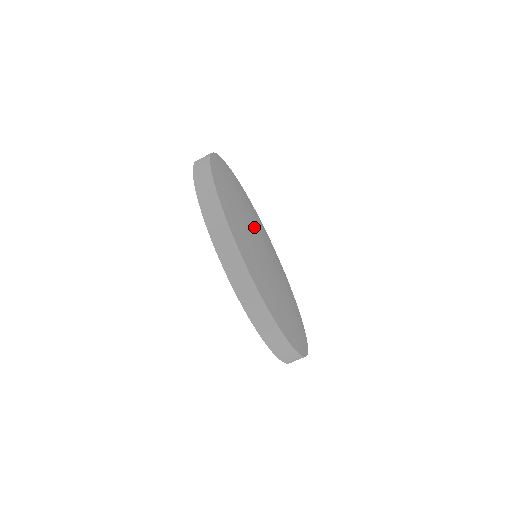
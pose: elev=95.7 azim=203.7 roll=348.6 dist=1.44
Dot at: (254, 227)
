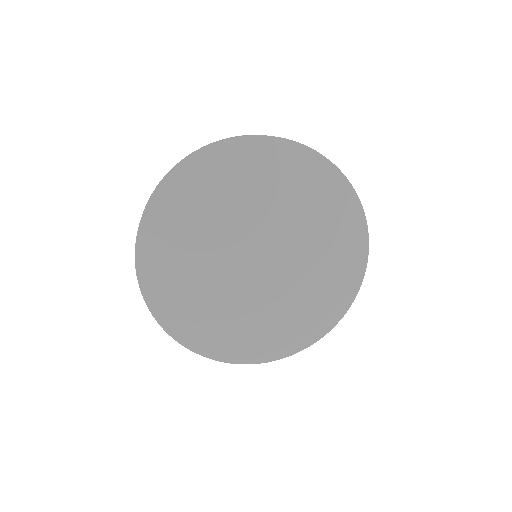
Dot at: (229, 259)
